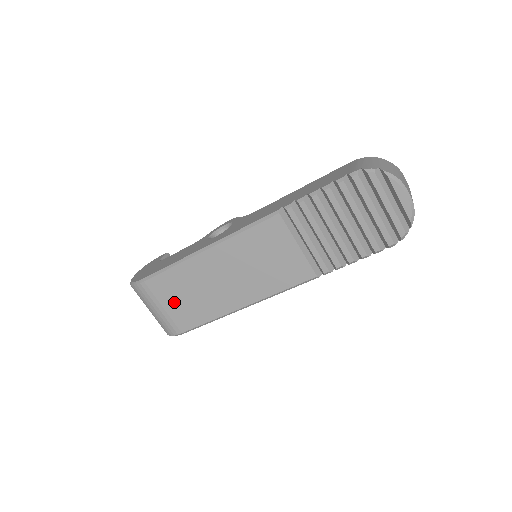
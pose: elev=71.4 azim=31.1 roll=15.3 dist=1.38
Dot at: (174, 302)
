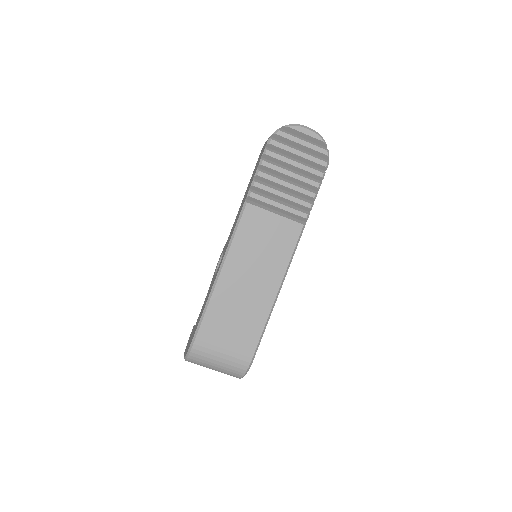
Dot at: (228, 336)
